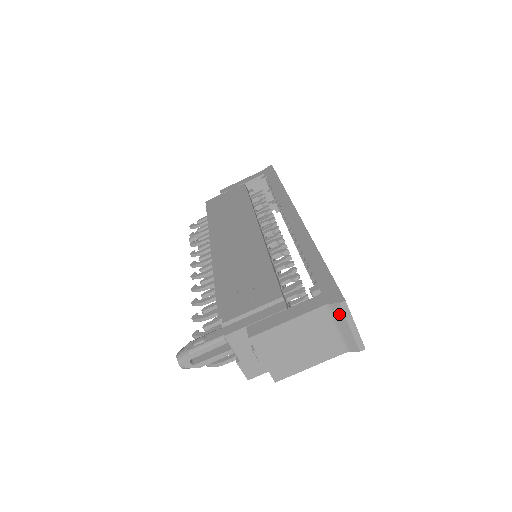
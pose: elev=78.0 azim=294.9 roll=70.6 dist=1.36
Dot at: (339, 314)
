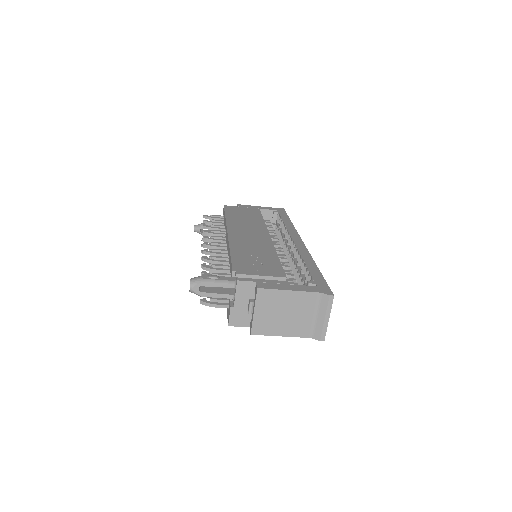
Dot at: (324, 304)
